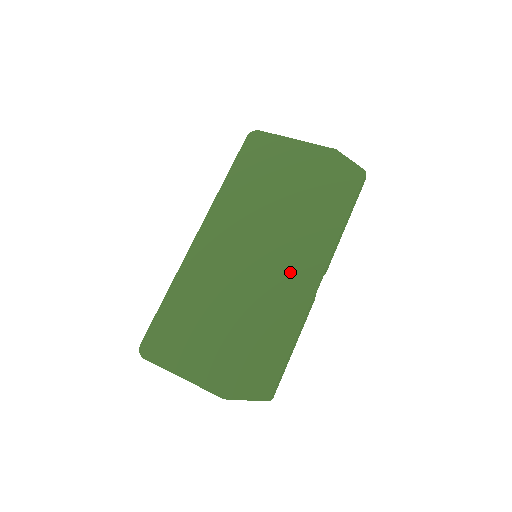
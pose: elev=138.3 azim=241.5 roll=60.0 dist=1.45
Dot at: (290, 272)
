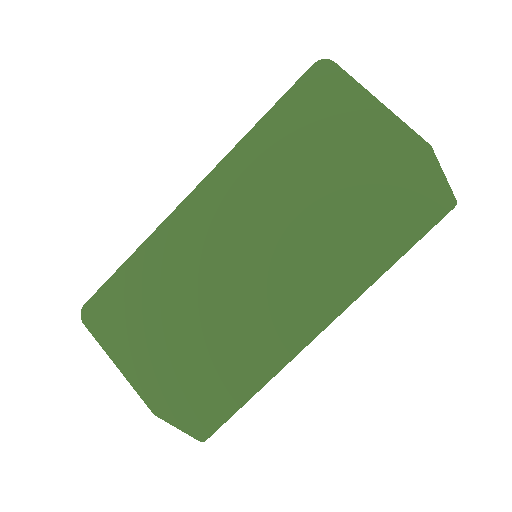
Dot at: (288, 302)
